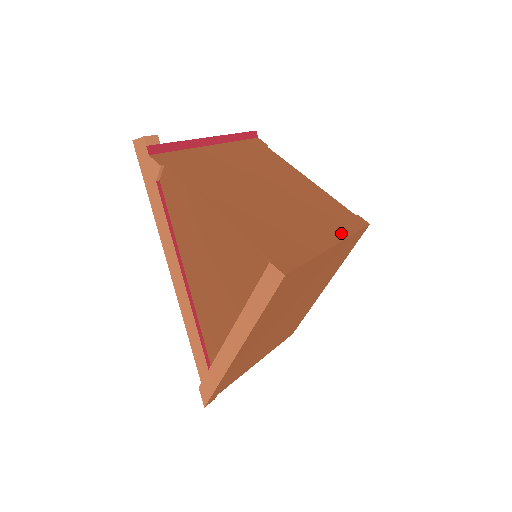
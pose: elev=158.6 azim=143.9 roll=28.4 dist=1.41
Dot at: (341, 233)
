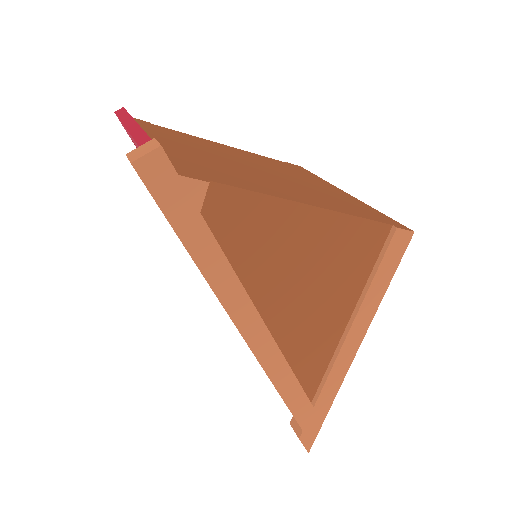
Dot at: (323, 181)
